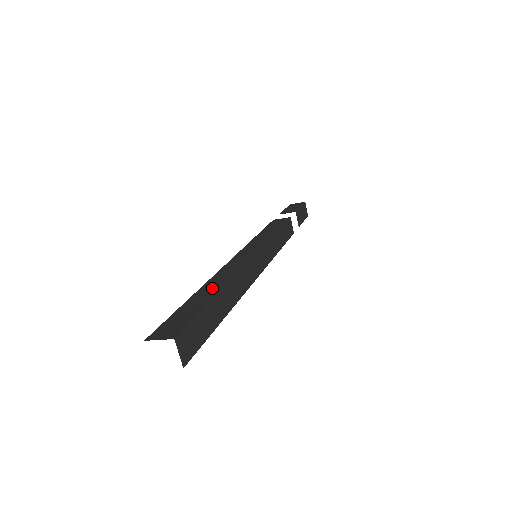
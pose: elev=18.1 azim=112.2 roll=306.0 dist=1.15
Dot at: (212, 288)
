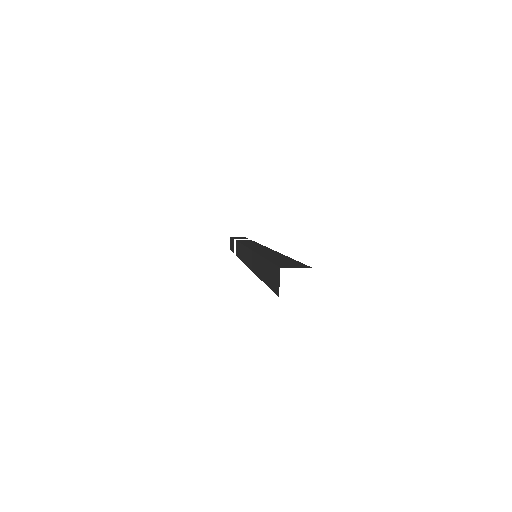
Dot at: (276, 256)
